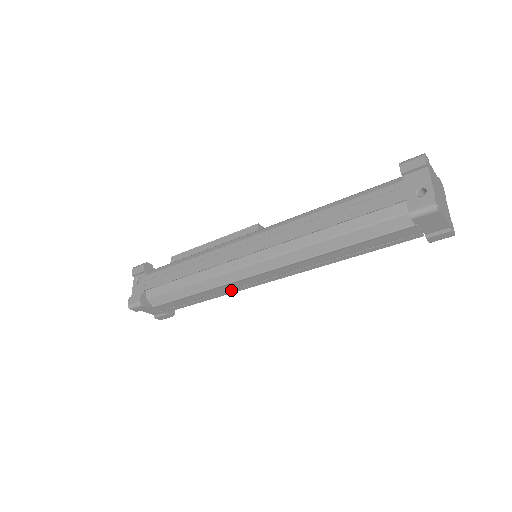
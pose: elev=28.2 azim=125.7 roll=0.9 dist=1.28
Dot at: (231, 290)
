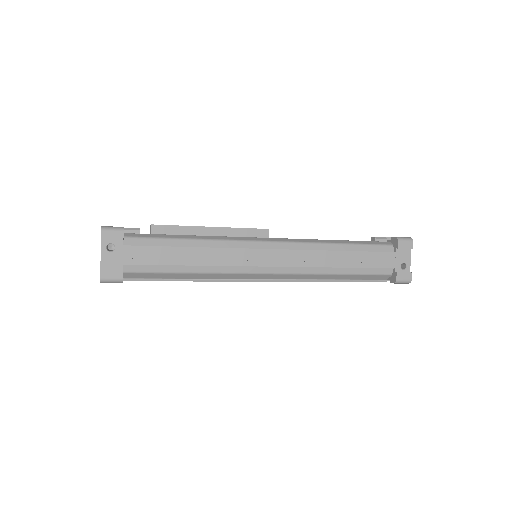
Dot at: occluded
